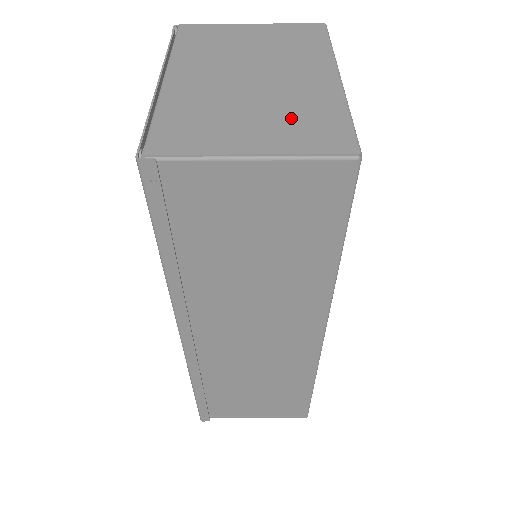
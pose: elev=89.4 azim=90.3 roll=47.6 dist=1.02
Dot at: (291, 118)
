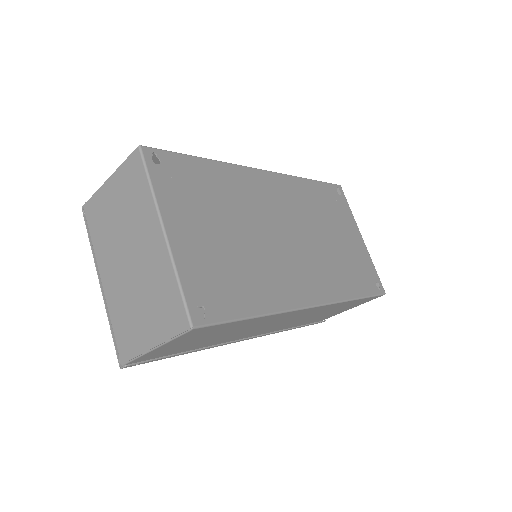
Dot at: (156, 302)
